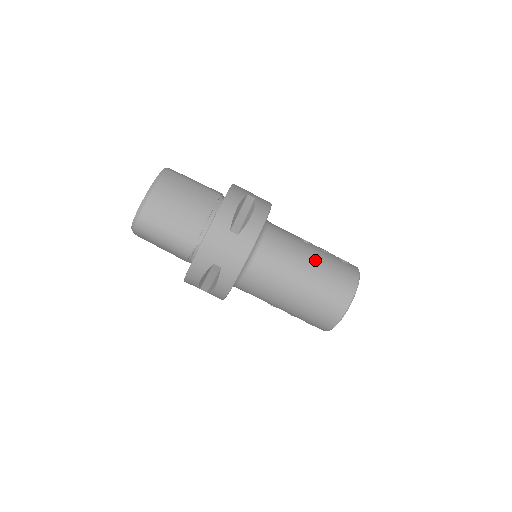
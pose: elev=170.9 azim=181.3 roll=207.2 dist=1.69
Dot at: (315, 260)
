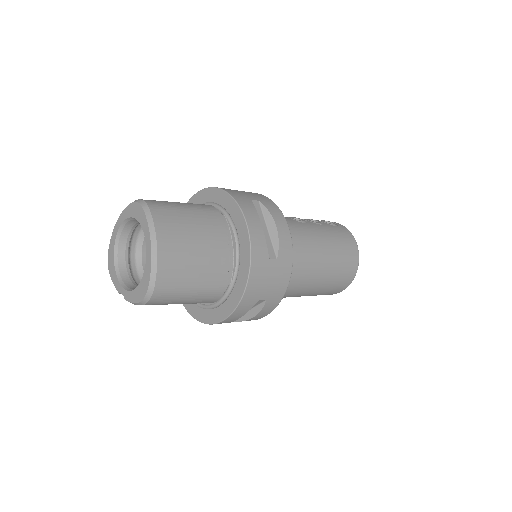
Dot at: (324, 240)
